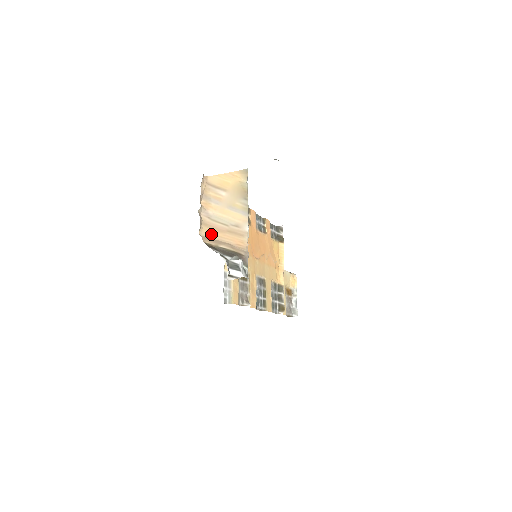
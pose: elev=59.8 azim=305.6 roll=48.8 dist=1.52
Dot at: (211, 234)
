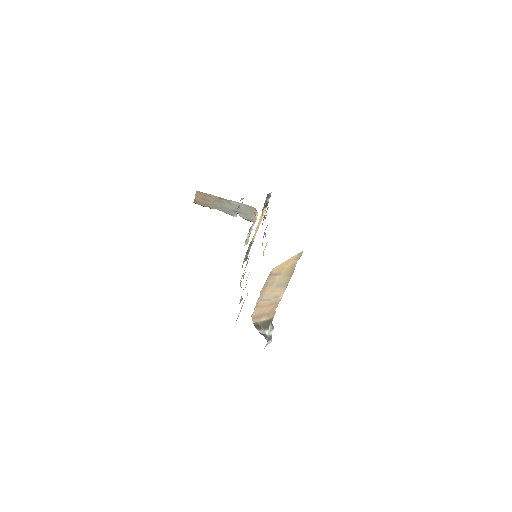
Dot at: (258, 312)
